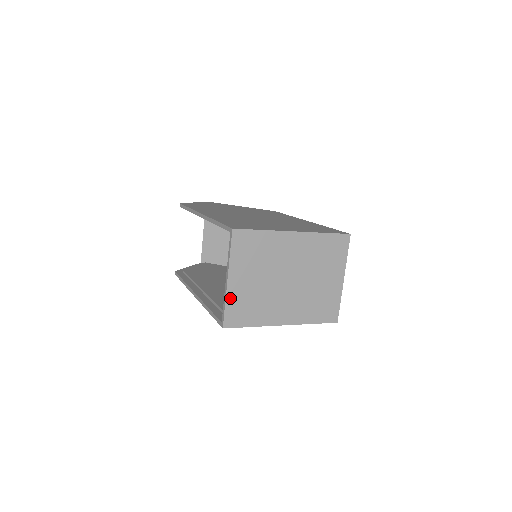
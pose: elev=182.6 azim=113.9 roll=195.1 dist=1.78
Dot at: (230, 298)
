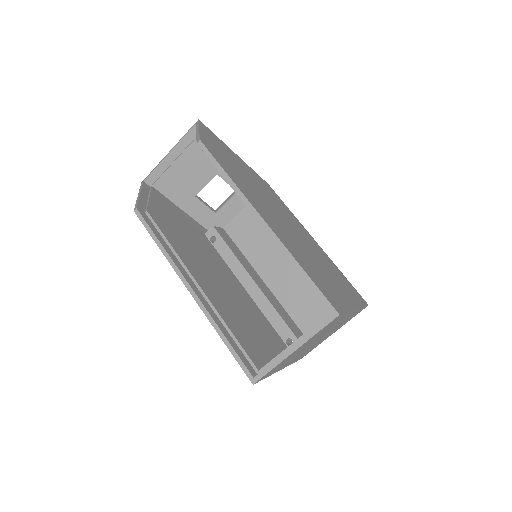
Dot at: (280, 363)
